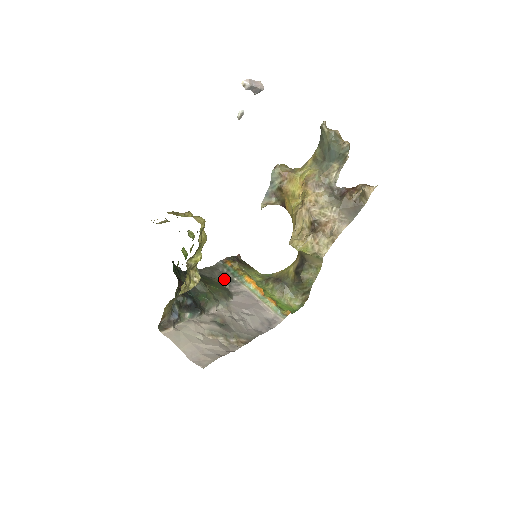
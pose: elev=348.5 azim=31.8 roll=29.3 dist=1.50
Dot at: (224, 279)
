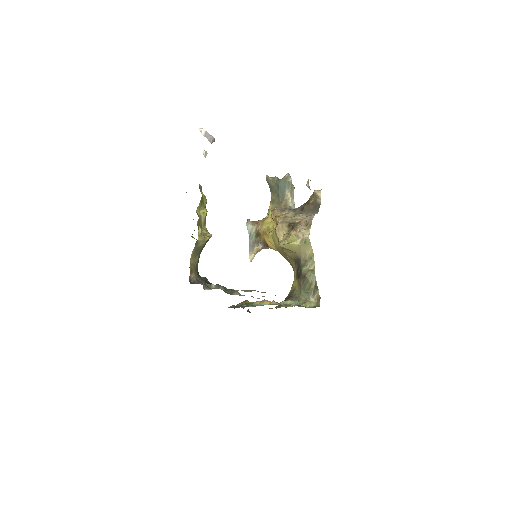
Dot at: occluded
